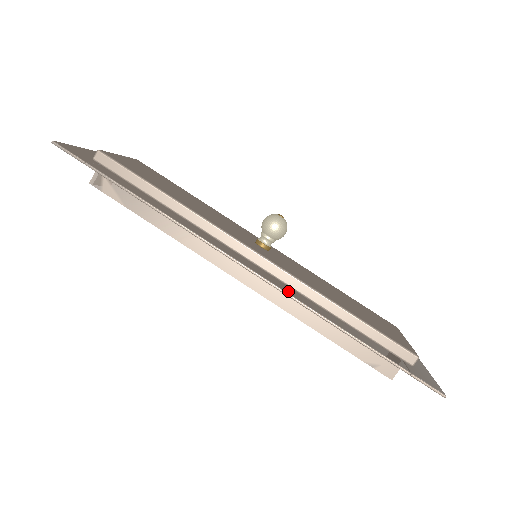
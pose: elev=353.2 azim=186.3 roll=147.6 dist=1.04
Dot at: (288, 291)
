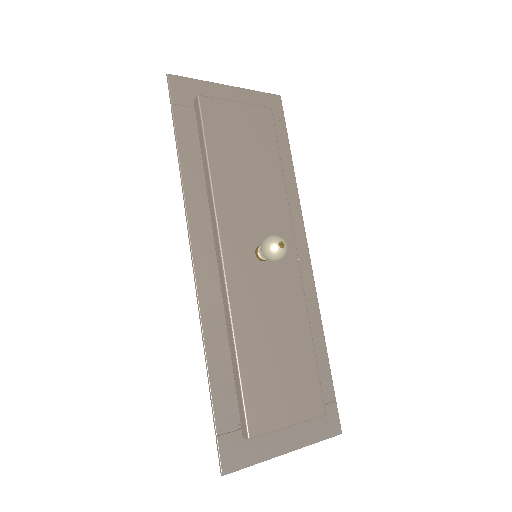
Dot at: (205, 301)
